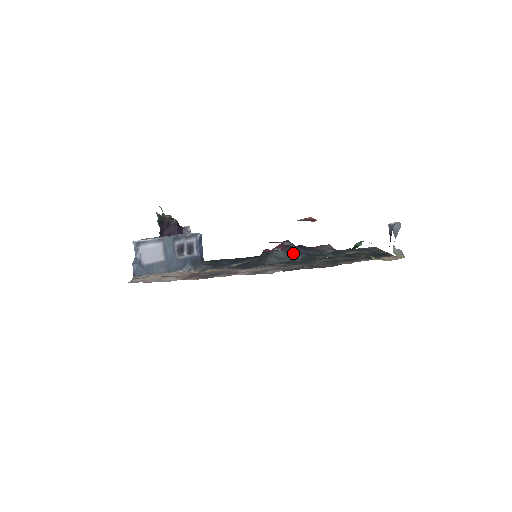
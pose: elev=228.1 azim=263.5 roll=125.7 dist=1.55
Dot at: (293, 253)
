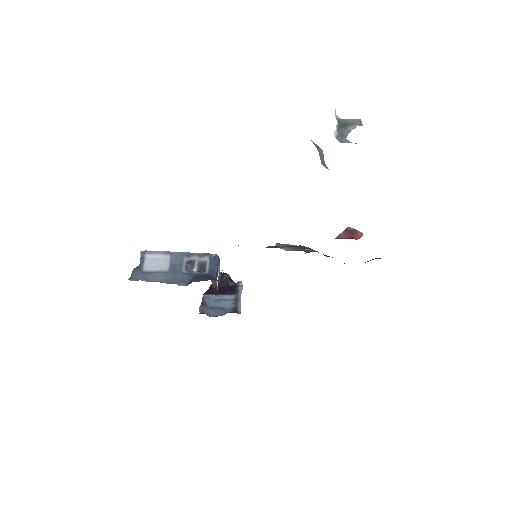
Dot at: (299, 246)
